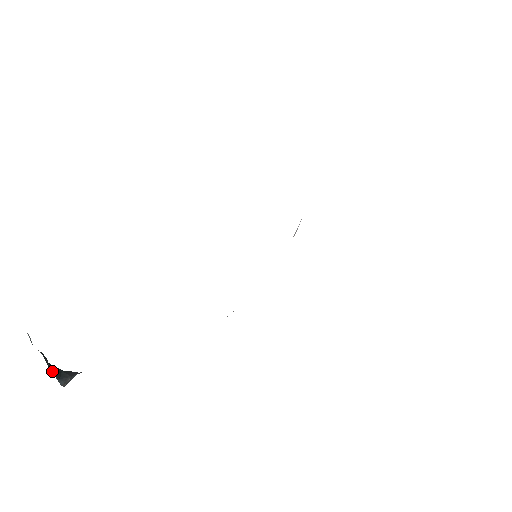
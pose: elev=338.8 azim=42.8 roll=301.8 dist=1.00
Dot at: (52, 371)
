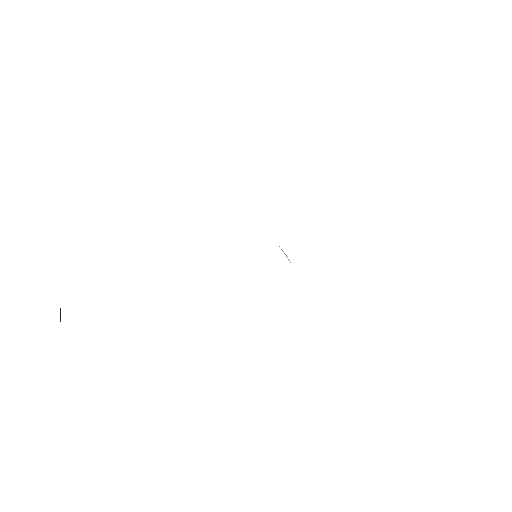
Dot at: occluded
